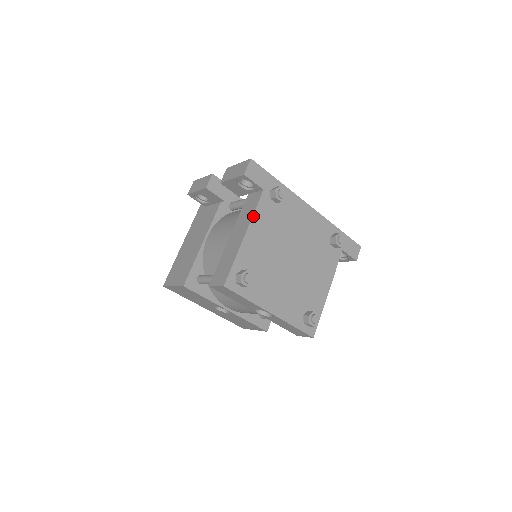
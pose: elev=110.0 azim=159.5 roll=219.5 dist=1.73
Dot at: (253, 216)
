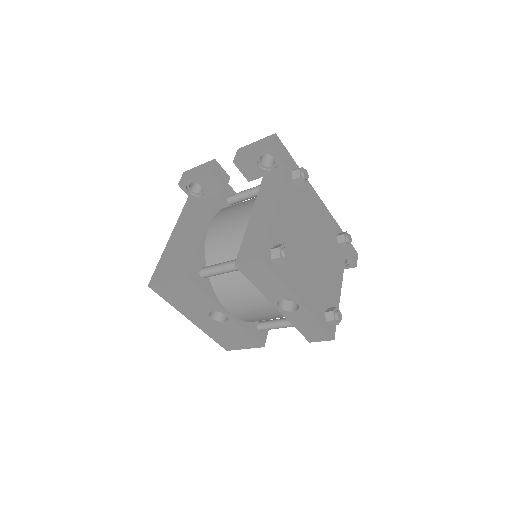
Dot at: (280, 192)
